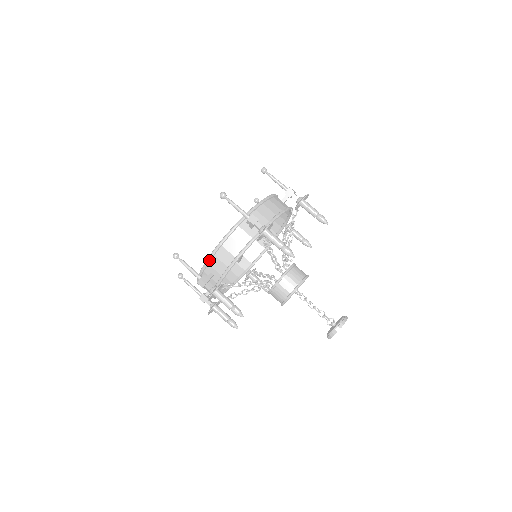
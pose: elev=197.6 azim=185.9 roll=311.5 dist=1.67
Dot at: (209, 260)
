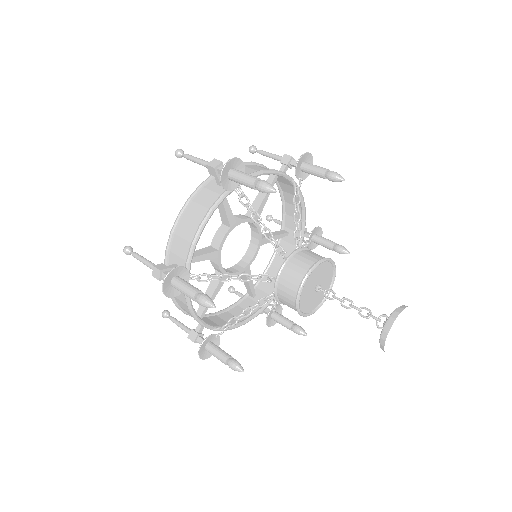
Dot at: (169, 243)
